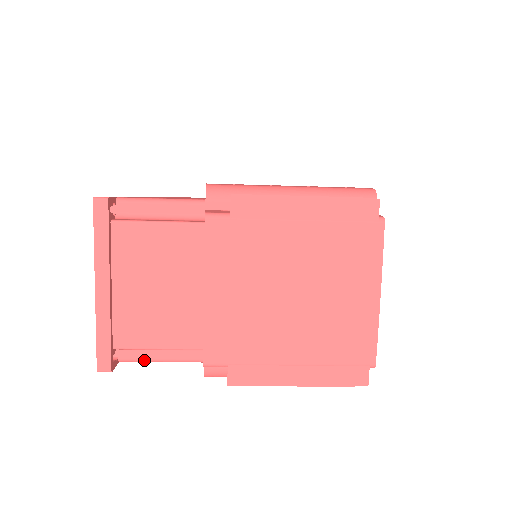
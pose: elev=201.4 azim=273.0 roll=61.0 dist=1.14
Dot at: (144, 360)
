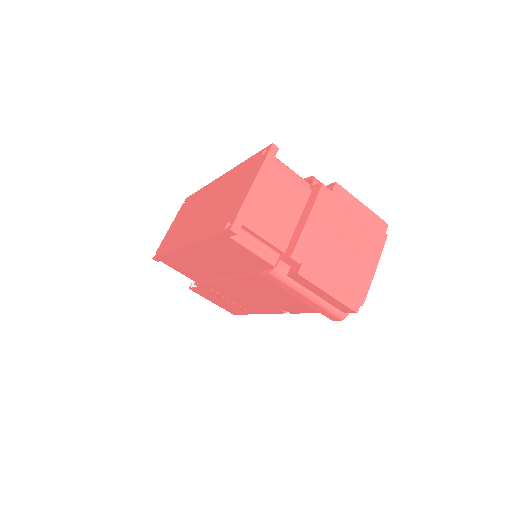
Dot at: (244, 244)
